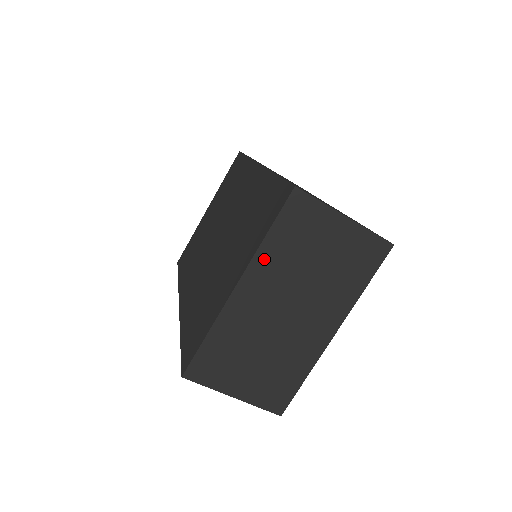
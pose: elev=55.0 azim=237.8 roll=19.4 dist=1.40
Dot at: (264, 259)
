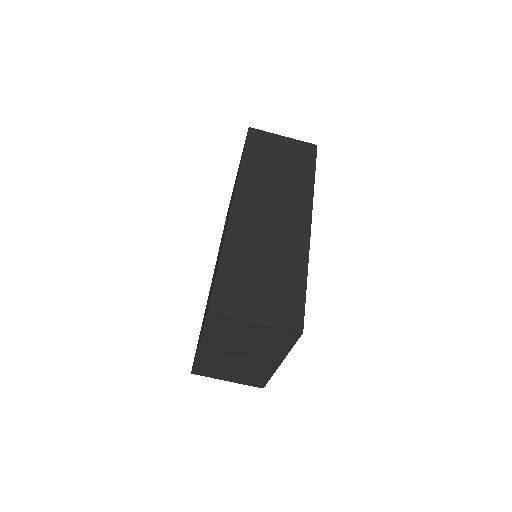
Dot at: (209, 338)
